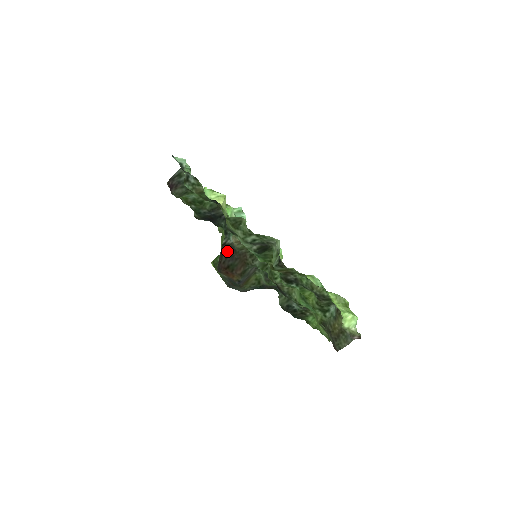
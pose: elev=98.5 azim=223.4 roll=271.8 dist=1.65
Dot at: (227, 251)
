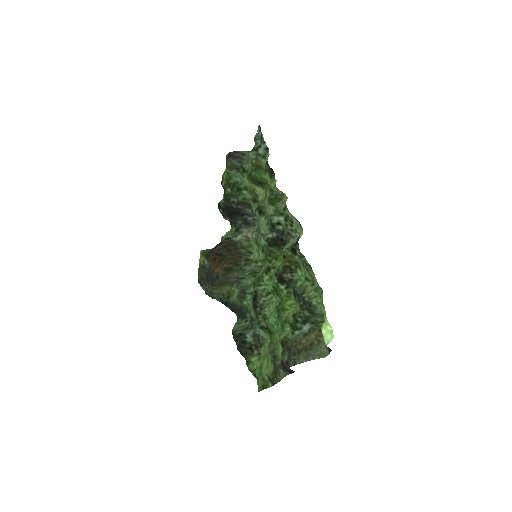
Dot at: (228, 244)
